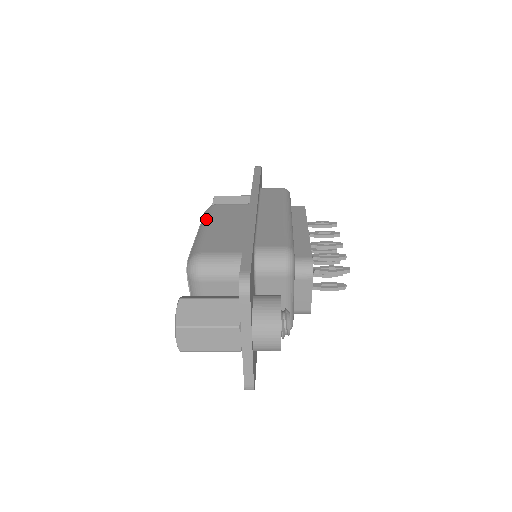
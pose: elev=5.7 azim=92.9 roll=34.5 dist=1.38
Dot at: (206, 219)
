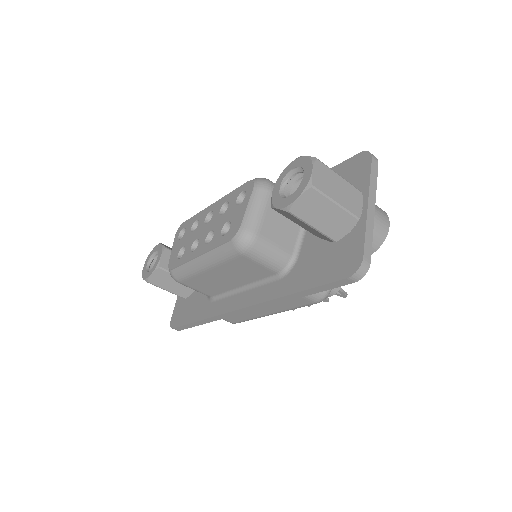
Dot at: occluded
